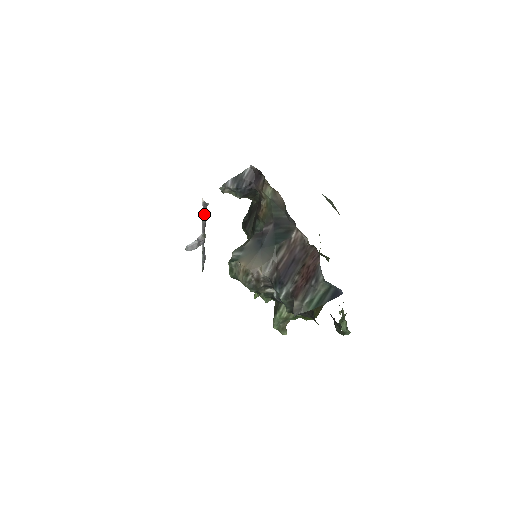
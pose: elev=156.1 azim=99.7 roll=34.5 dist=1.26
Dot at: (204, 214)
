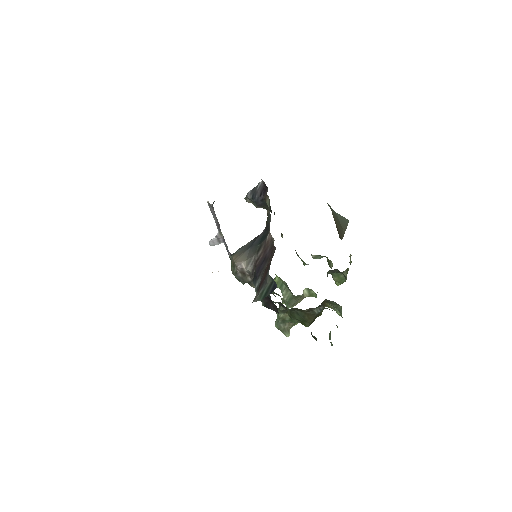
Dot at: (212, 214)
